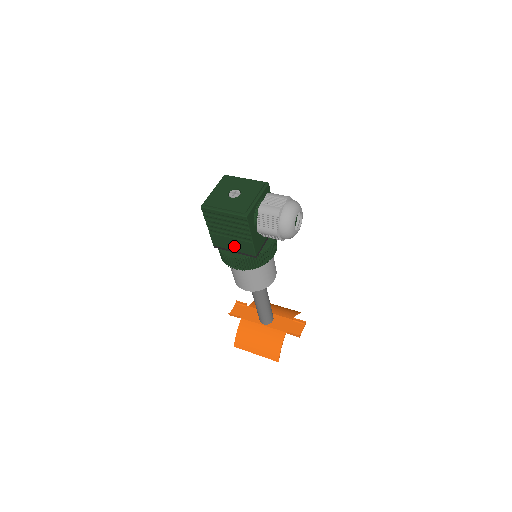
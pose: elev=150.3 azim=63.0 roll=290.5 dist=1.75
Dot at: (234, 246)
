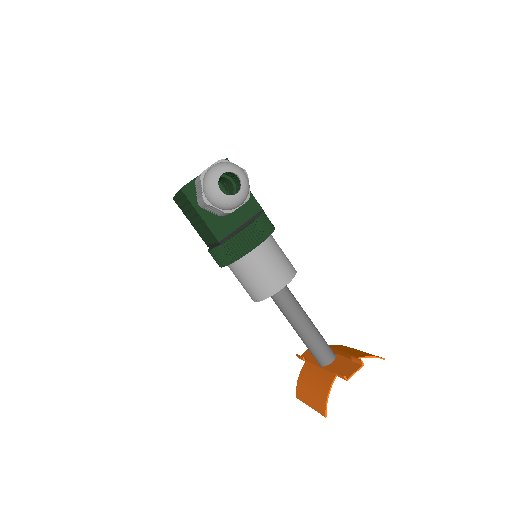
Dot at: (208, 237)
